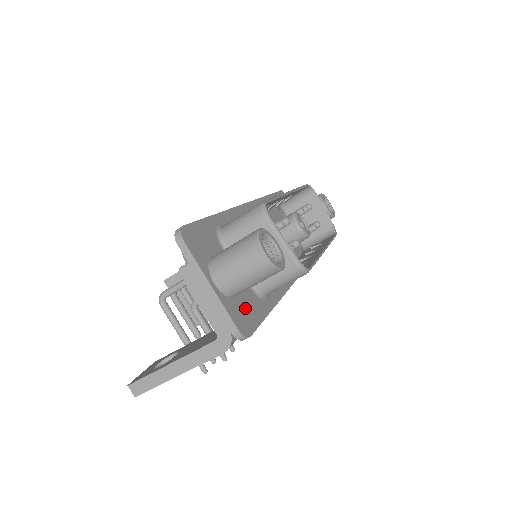
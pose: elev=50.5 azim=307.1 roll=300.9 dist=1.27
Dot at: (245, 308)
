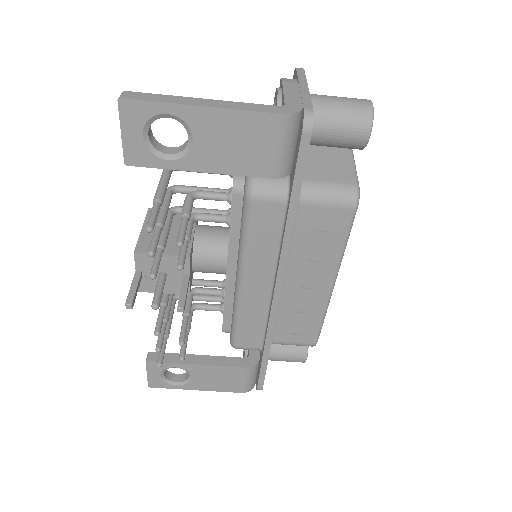
Dot at: occluded
